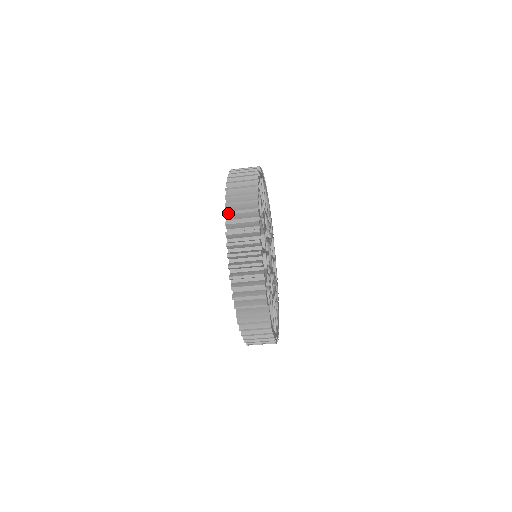
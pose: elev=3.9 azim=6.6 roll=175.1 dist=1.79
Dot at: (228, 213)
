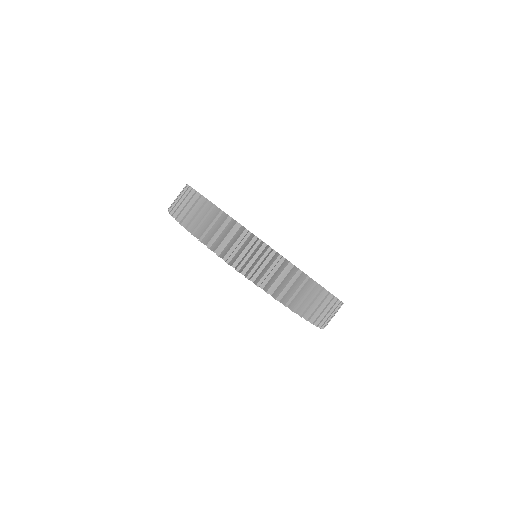
Dot at: (279, 298)
